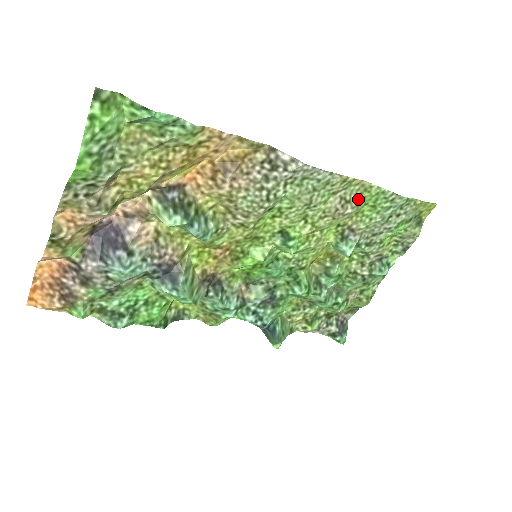
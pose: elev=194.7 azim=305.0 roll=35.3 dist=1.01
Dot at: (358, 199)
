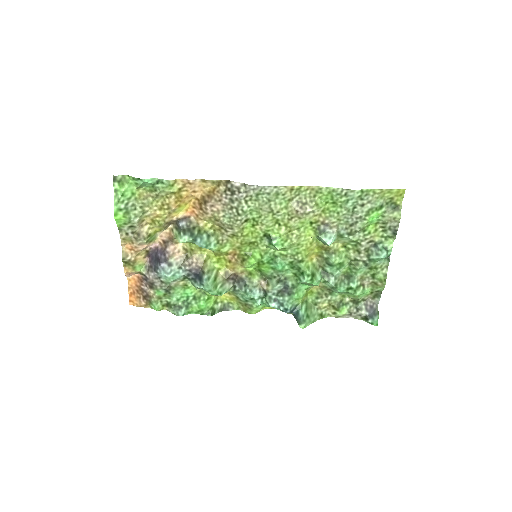
Dot at: (314, 200)
